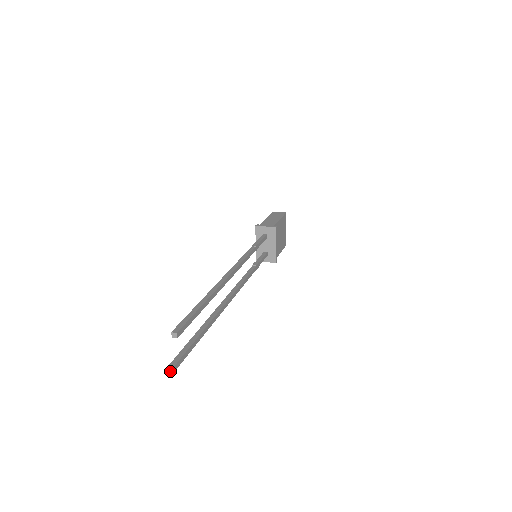
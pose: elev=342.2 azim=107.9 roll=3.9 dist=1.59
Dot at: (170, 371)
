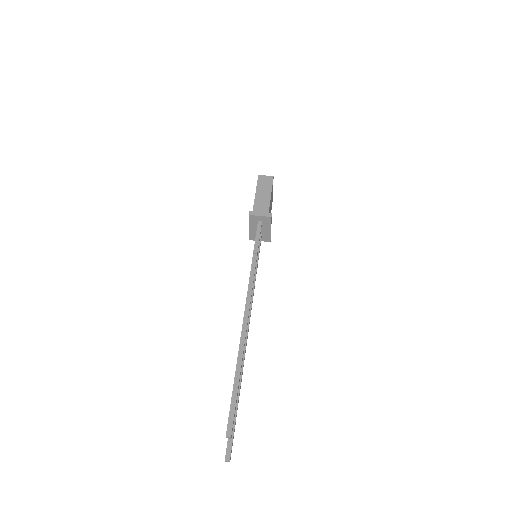
Dot at: (229, 461)
